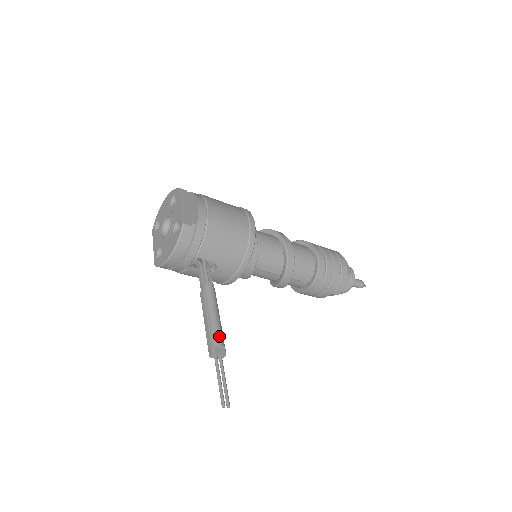
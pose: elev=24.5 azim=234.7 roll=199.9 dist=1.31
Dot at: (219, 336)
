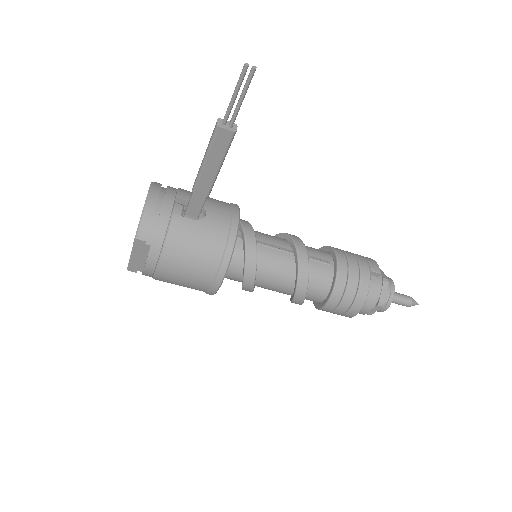
Dot at: occluded
